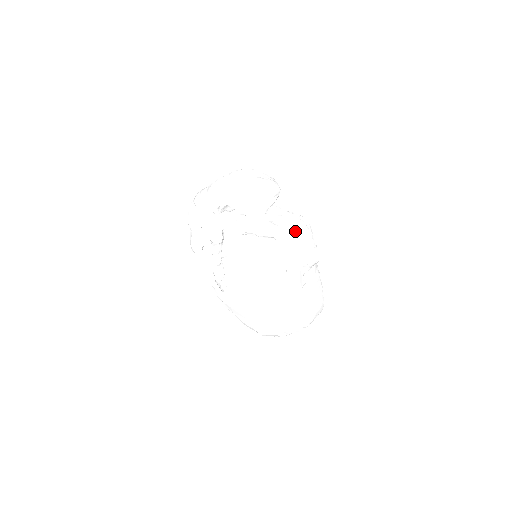
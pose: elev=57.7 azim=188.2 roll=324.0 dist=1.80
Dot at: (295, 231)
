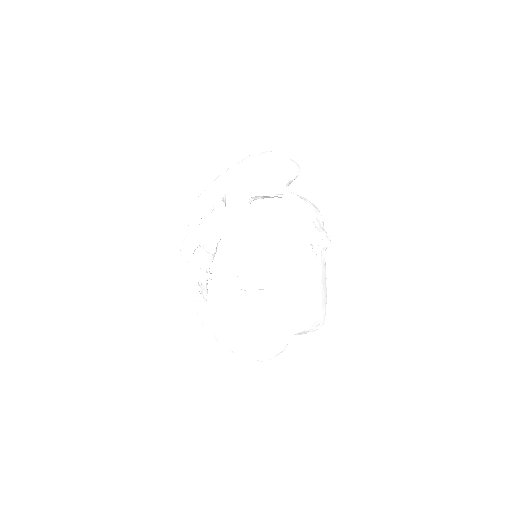
Dot at: (312, 205)
